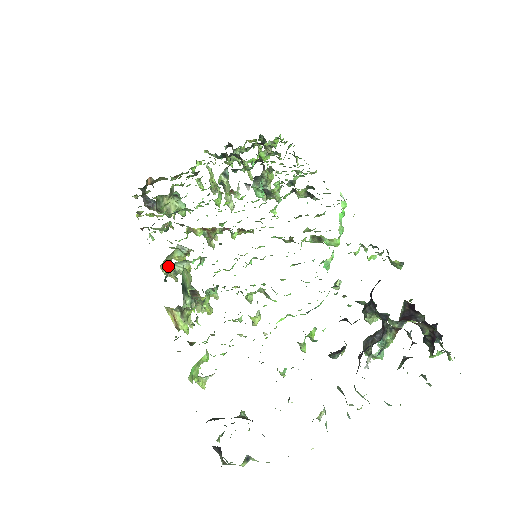
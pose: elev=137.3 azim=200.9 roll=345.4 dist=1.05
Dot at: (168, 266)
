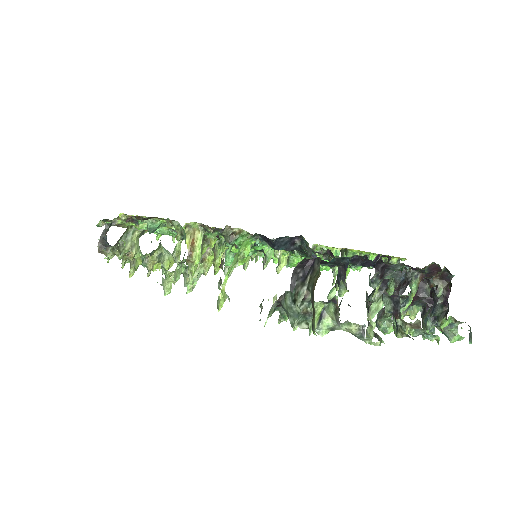
Dot at: occluded
